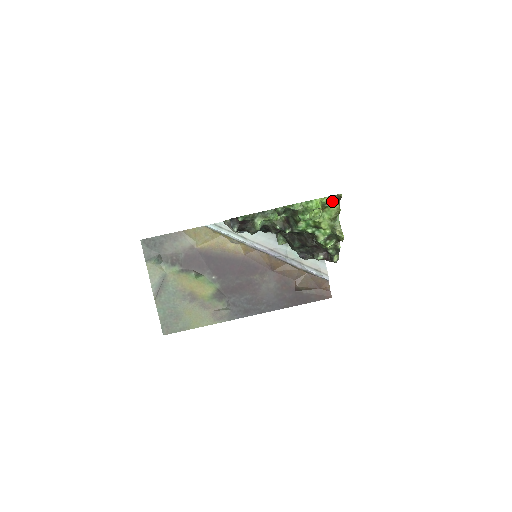
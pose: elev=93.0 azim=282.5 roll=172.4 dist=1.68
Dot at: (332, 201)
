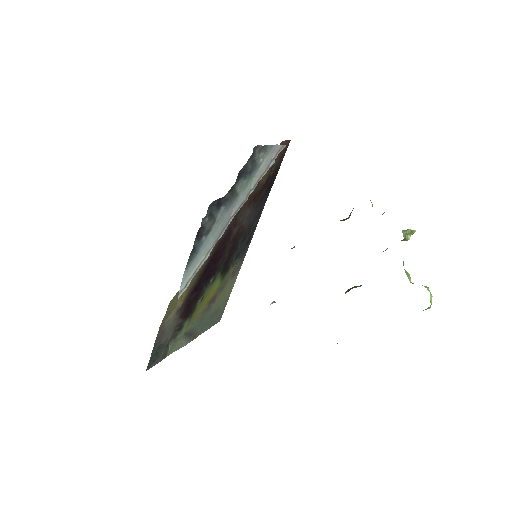
Dot at: occluded
